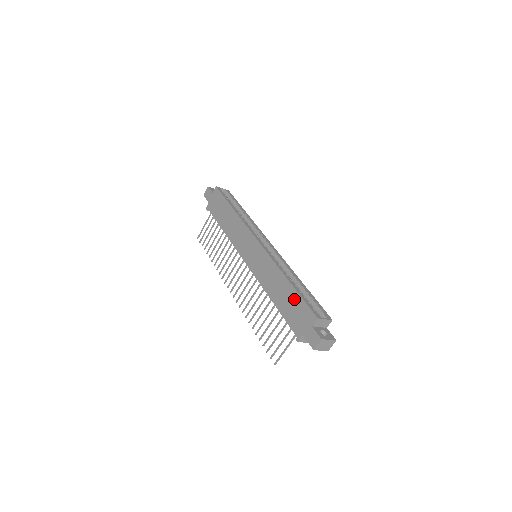
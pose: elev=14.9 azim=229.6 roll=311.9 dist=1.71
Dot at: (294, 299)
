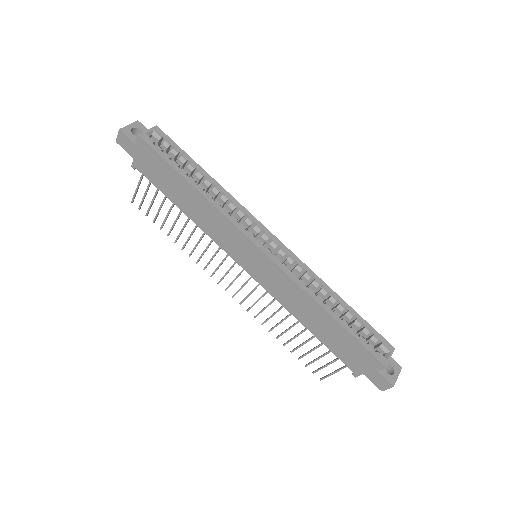
Dot at: (344, 338)
